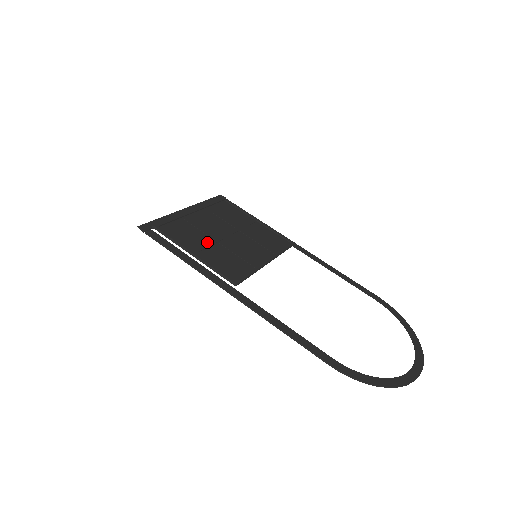
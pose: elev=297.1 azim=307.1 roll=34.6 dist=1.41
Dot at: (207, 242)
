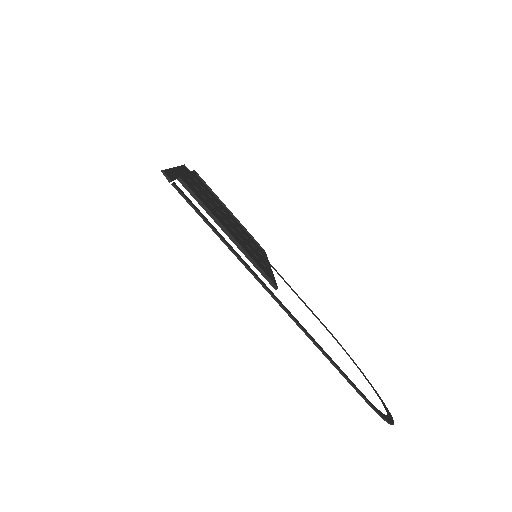
Dot at: (225, 223)
